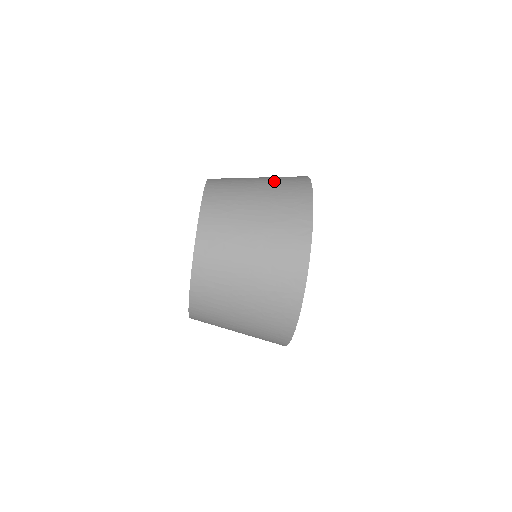
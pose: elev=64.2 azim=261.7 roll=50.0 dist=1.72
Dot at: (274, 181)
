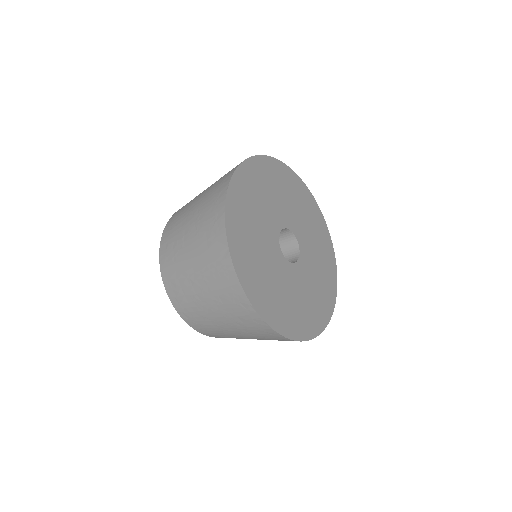
Dot at: (206, 195)
